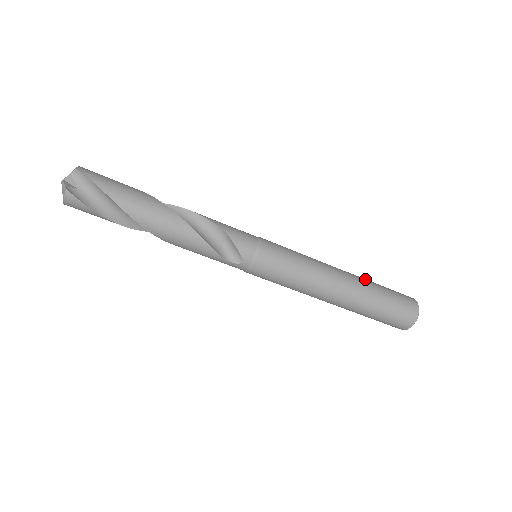
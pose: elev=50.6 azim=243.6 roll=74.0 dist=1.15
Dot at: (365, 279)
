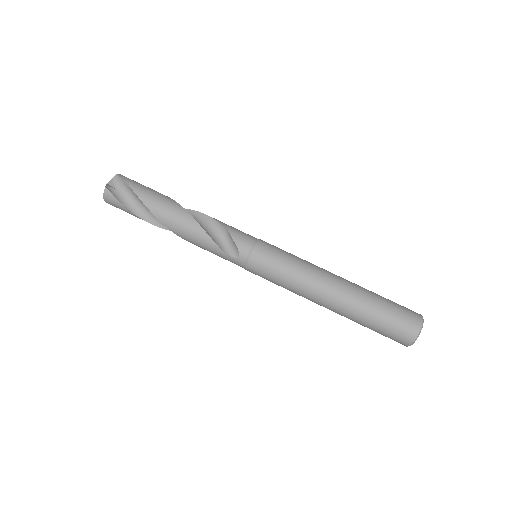
Dot at: (364, 288)
